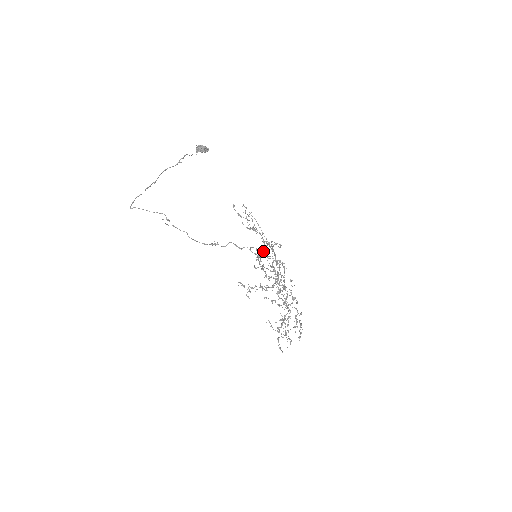
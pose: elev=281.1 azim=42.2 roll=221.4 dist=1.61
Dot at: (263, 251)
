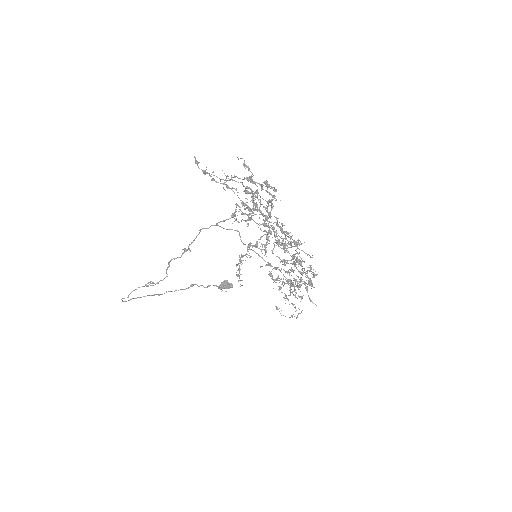
Dot at: occluded
